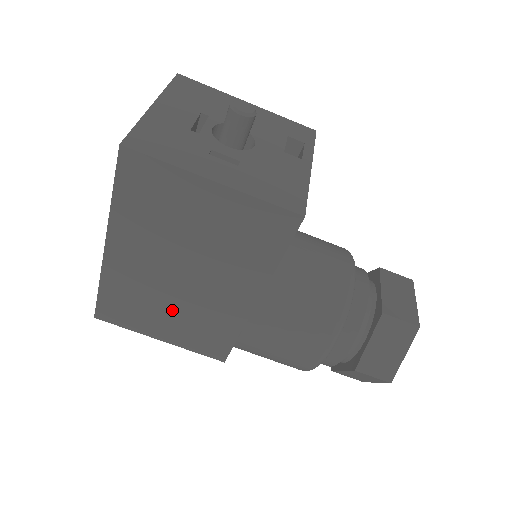
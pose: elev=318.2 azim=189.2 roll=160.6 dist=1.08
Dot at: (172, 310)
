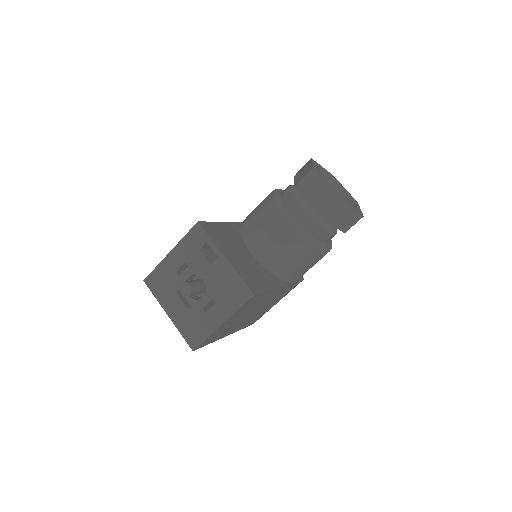
Dot at: (267, 306)
